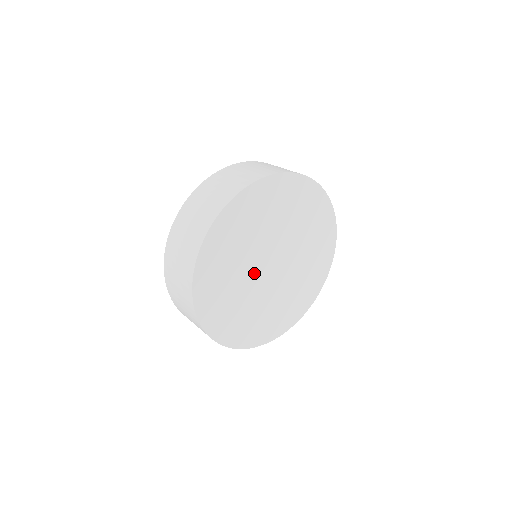
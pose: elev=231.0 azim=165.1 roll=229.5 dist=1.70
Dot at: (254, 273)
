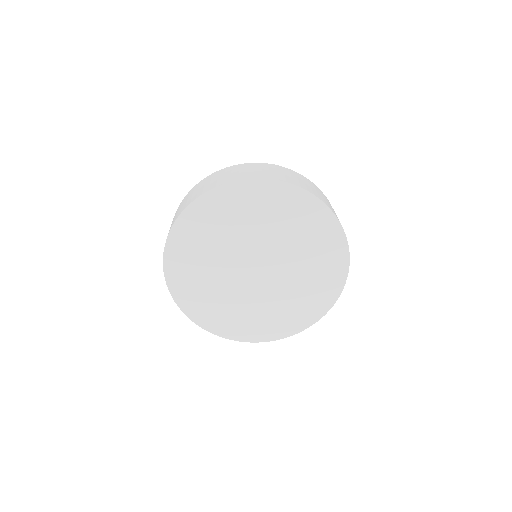
Dot at: (244, 251)
